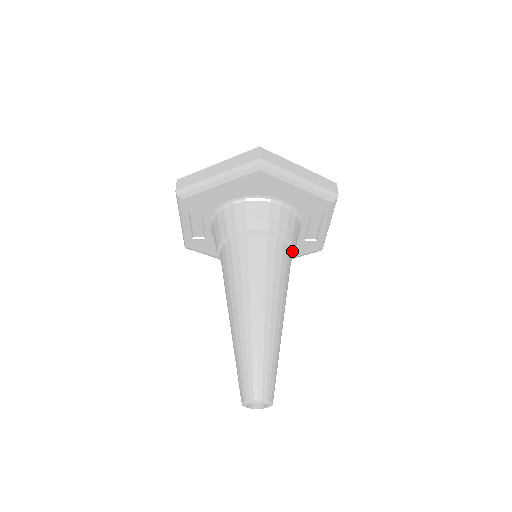
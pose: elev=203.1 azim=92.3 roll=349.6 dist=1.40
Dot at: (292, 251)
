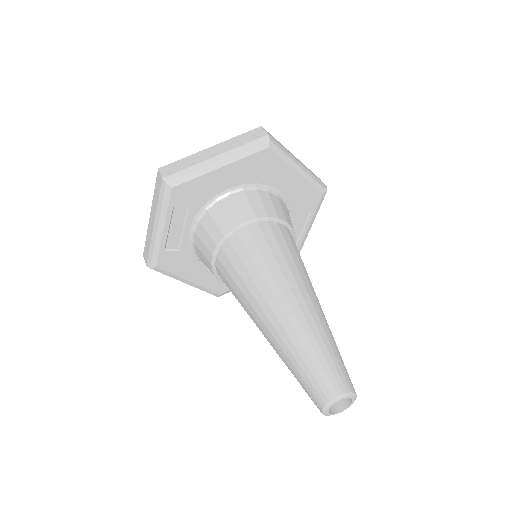
Dot at: occluded
